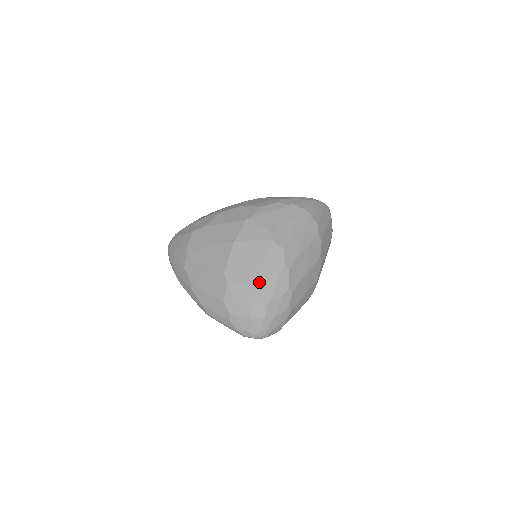
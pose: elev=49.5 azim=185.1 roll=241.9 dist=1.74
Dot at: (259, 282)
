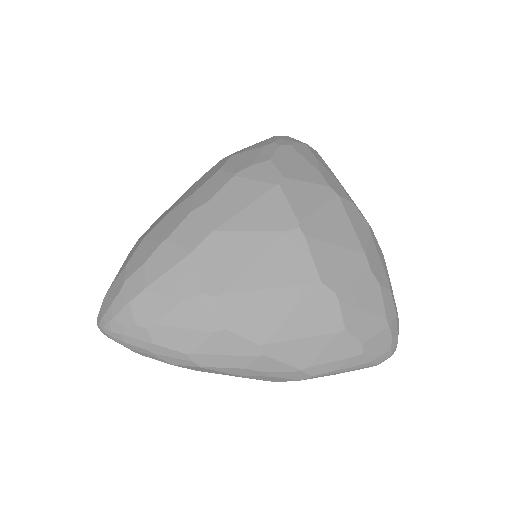
Dot at: (370, 264)
